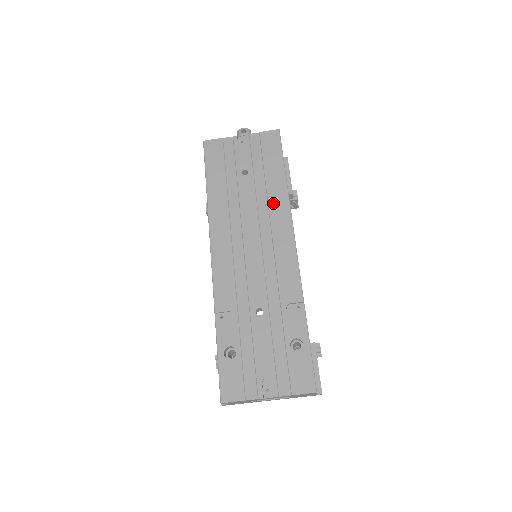
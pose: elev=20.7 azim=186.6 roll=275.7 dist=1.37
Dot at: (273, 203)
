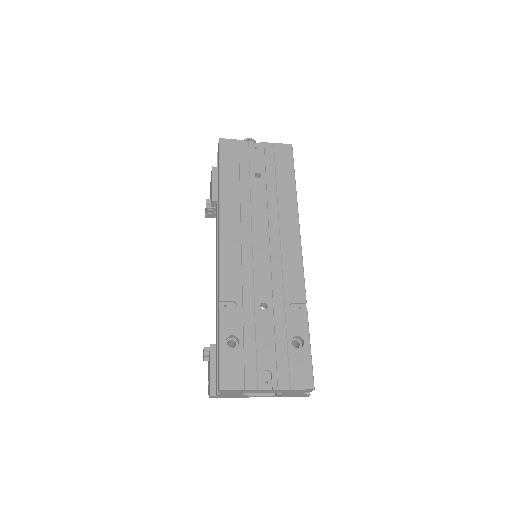
Dot at: (283, 208)
